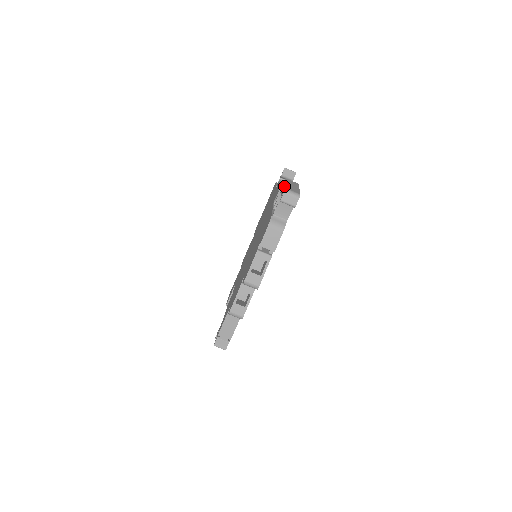
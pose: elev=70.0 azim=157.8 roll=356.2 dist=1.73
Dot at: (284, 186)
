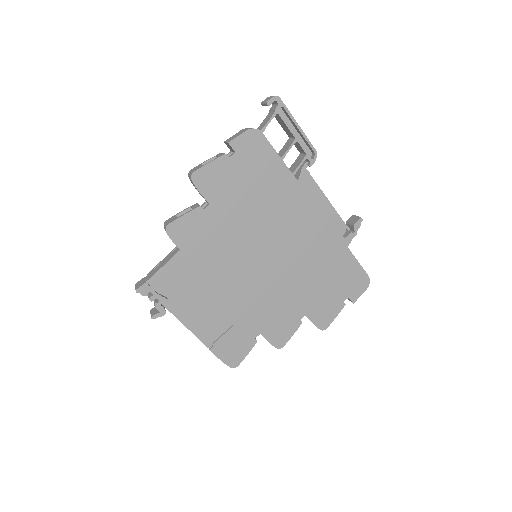
Dot at: occluded
